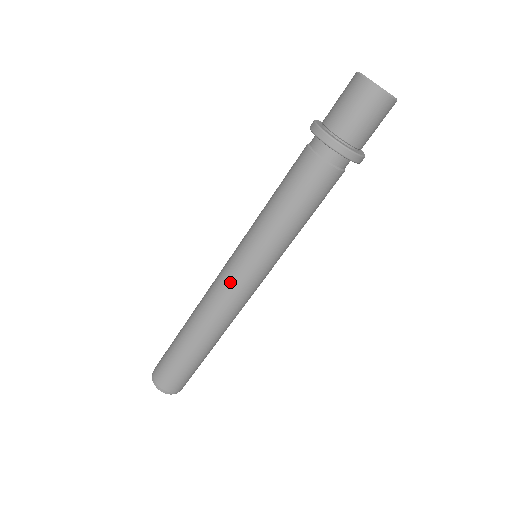
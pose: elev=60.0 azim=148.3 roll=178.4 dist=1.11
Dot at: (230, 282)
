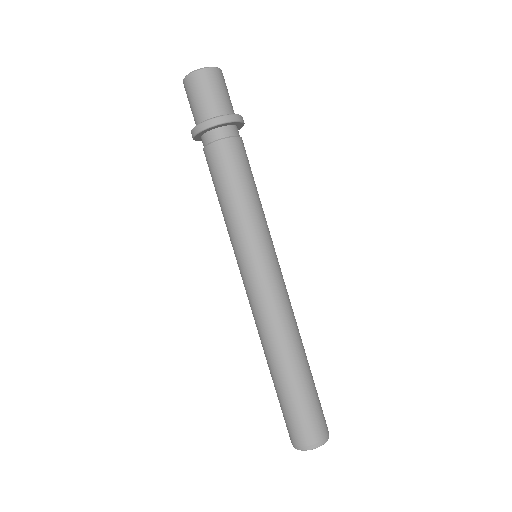
Dot at: (270, 285)
